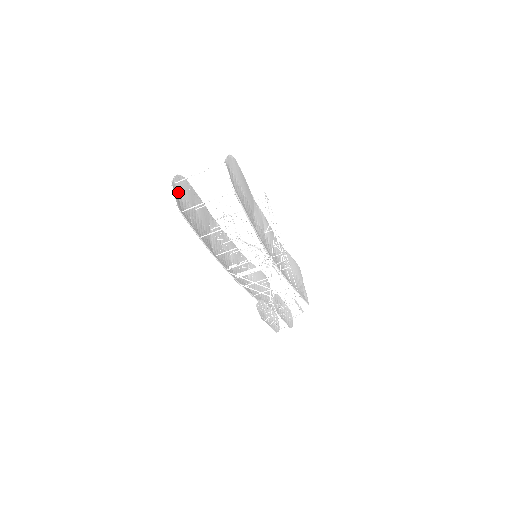
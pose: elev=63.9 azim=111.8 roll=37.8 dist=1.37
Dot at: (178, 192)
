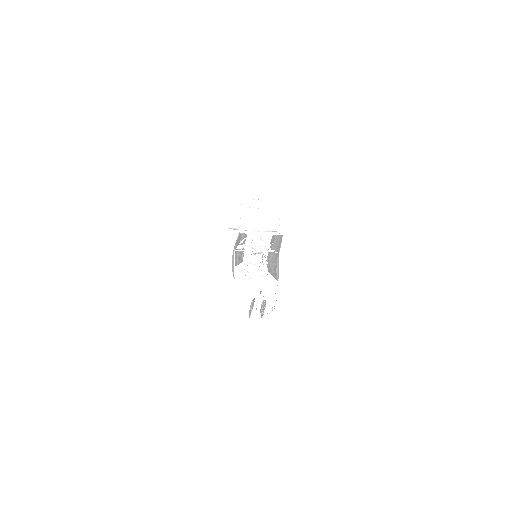
Dot at: occluded
